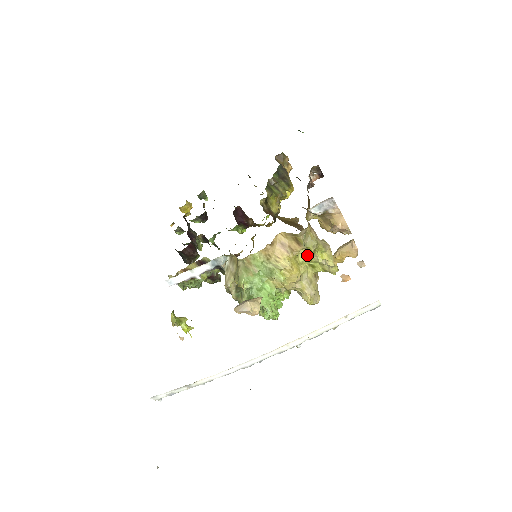
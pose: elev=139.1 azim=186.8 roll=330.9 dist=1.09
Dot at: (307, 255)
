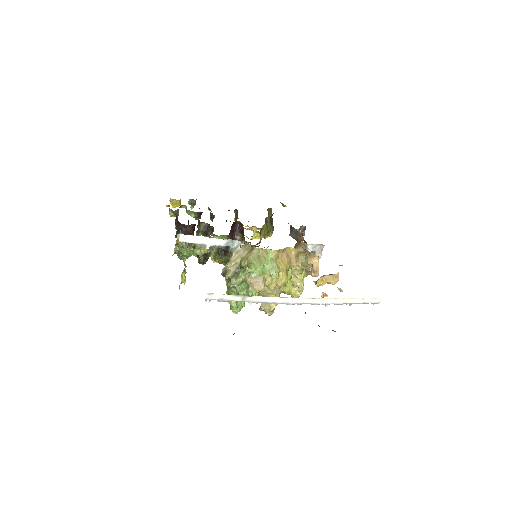
Dot at: (292, 273)
